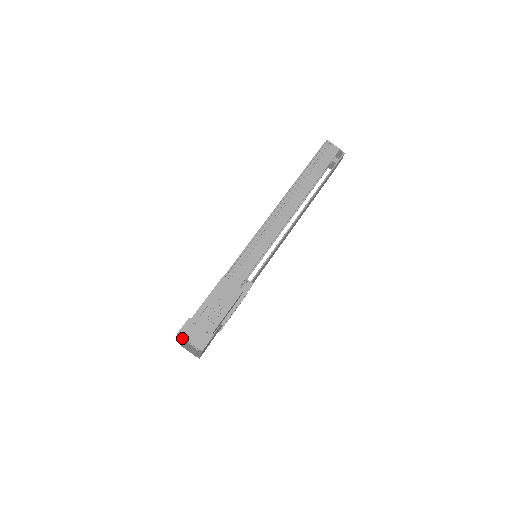
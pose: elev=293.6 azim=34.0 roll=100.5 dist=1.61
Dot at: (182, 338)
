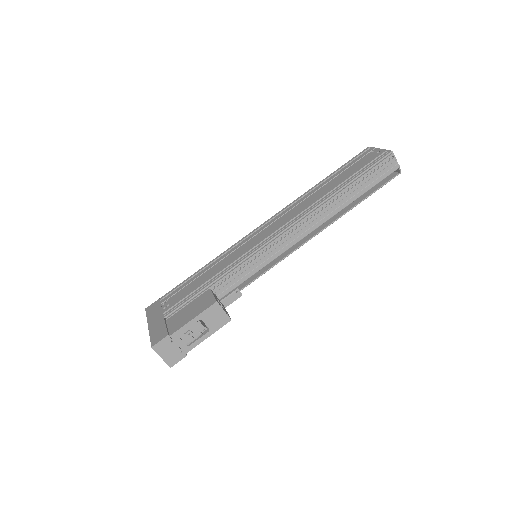
Dot at: (155, 350)
